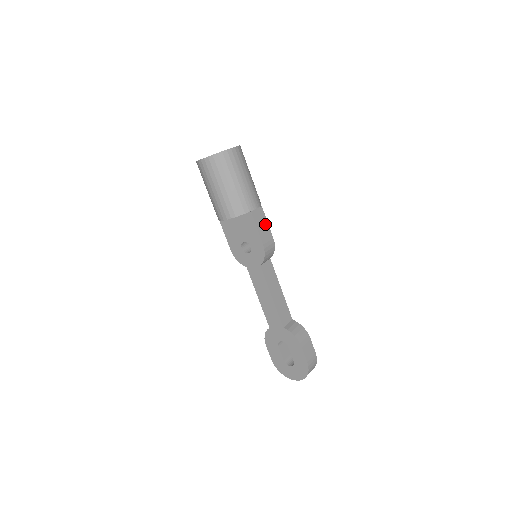
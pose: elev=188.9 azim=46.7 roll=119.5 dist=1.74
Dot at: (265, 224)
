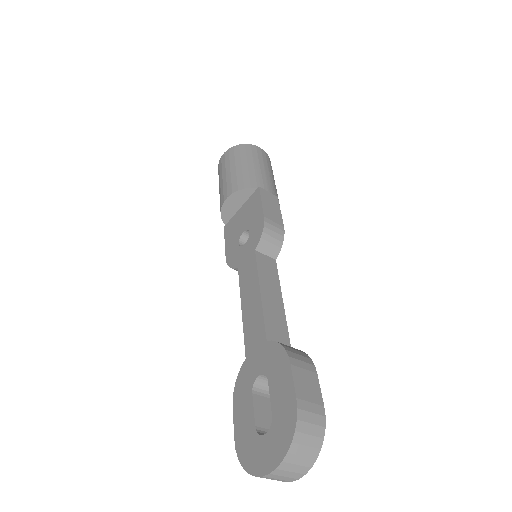
Dot at: (276, 210)
